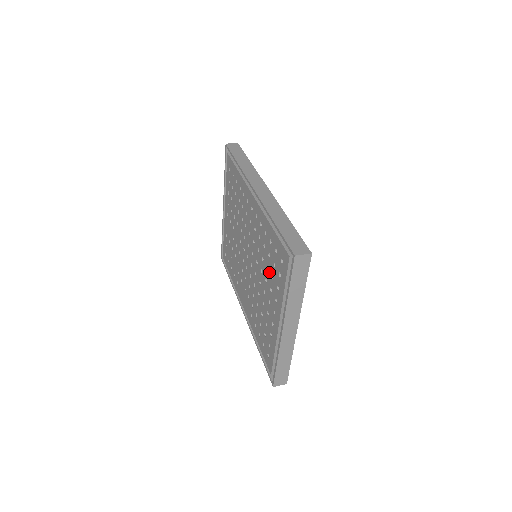
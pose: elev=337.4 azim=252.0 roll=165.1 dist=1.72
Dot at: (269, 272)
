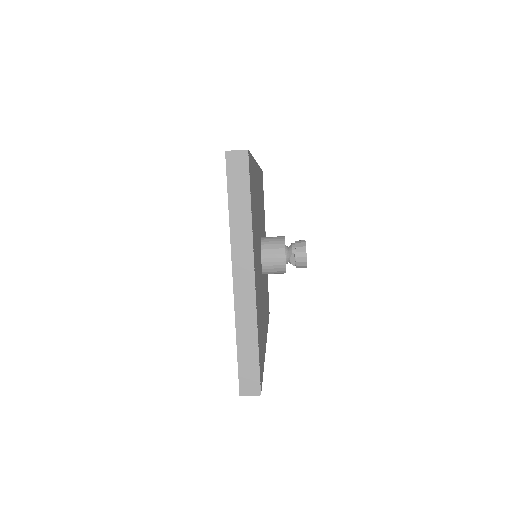
Dot at: occluded
